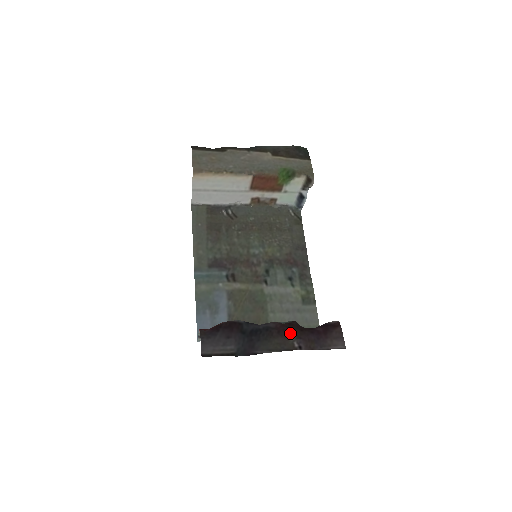
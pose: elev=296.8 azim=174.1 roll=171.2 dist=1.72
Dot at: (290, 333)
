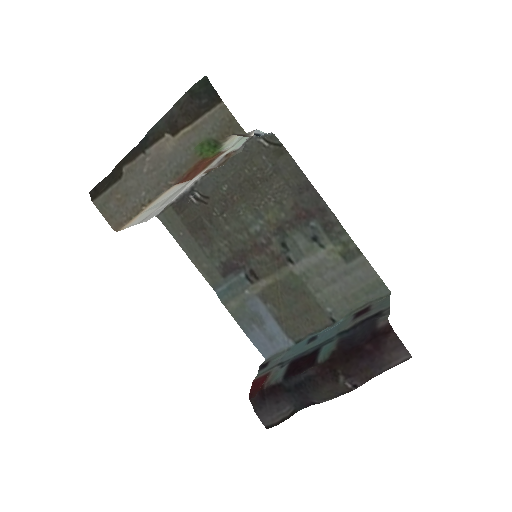
Dot at: (335, 375)
